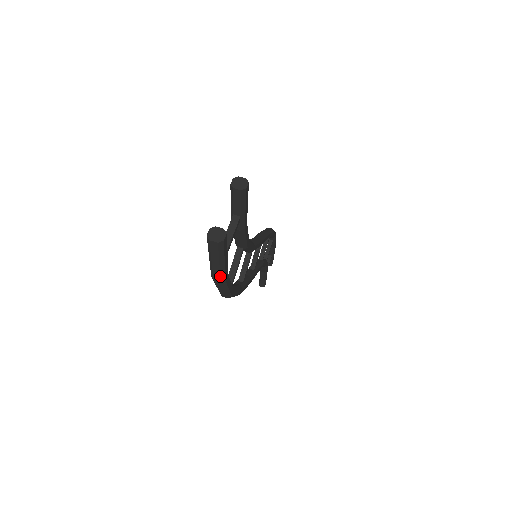
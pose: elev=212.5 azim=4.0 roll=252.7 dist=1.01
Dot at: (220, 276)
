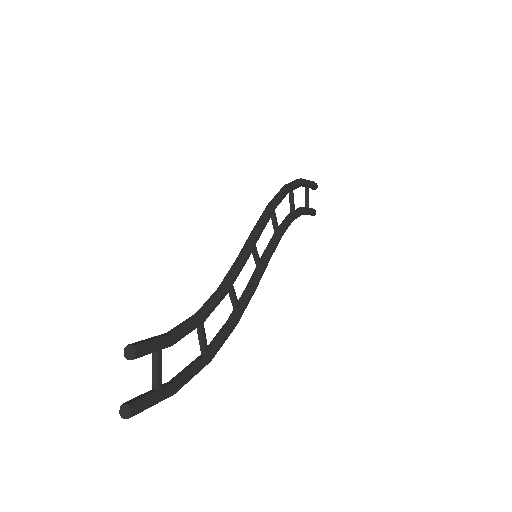
Dot at: occluded
